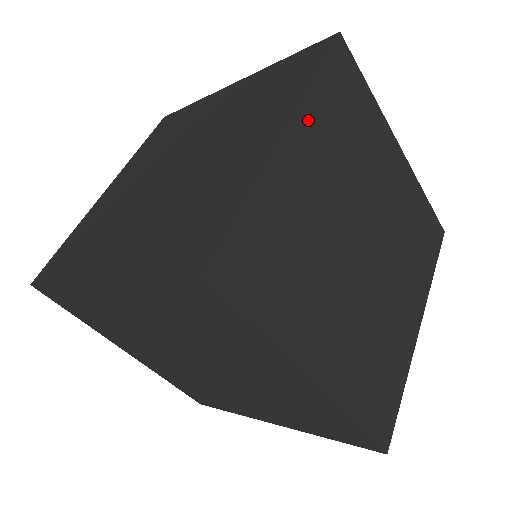
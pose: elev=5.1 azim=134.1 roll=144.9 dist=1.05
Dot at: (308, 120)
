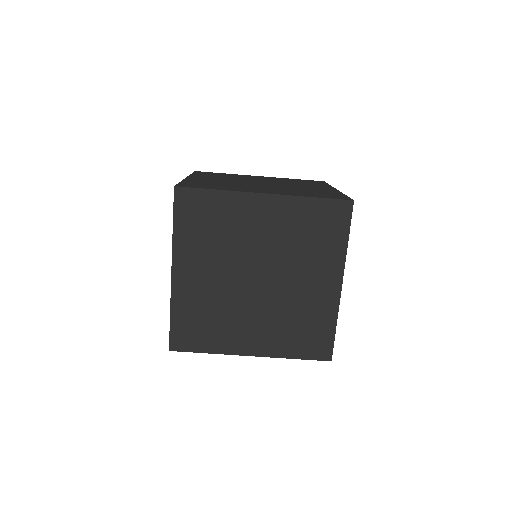
Dot at: occluded
